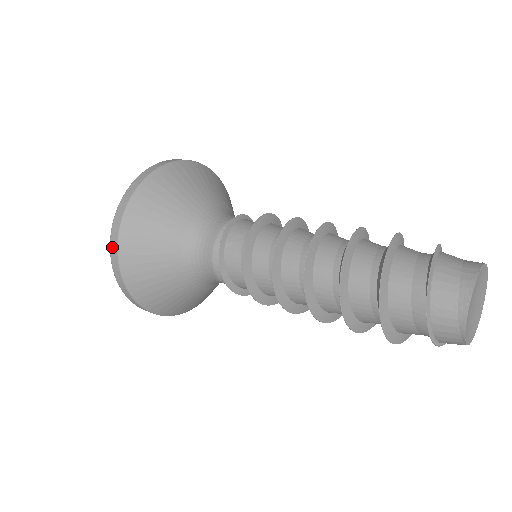
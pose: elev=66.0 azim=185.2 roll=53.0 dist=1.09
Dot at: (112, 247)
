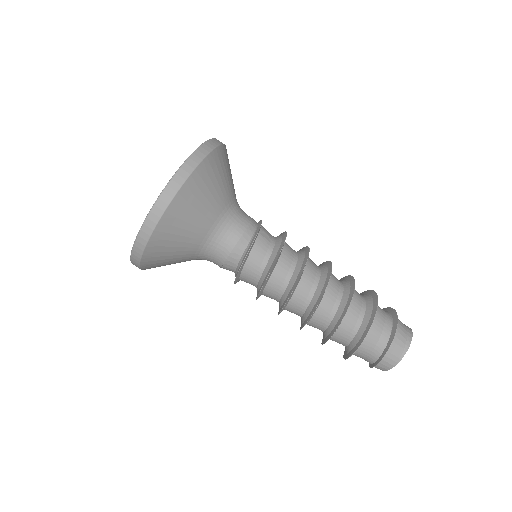
Dot at: (192, 159)
